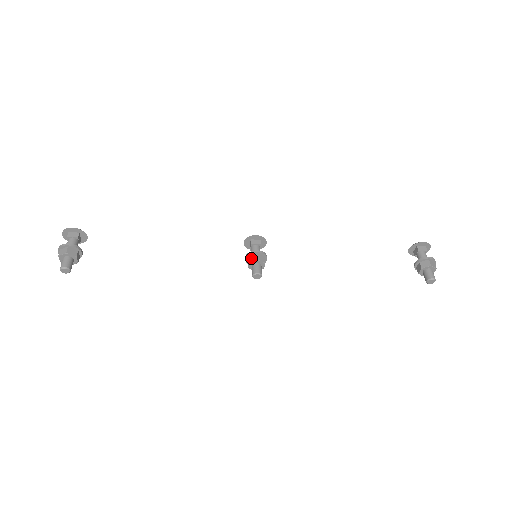
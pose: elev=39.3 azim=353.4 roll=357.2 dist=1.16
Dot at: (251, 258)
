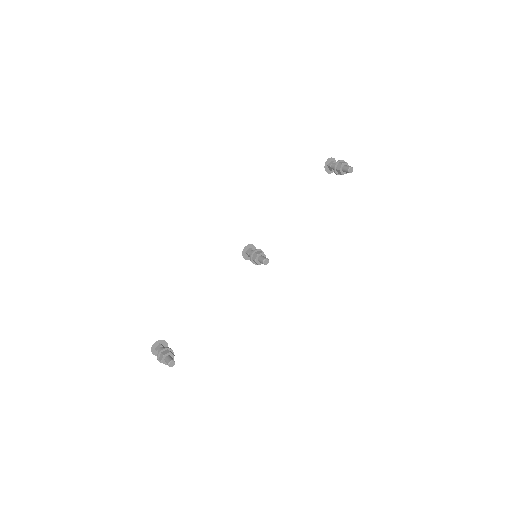
Dot at: (254, 258)
